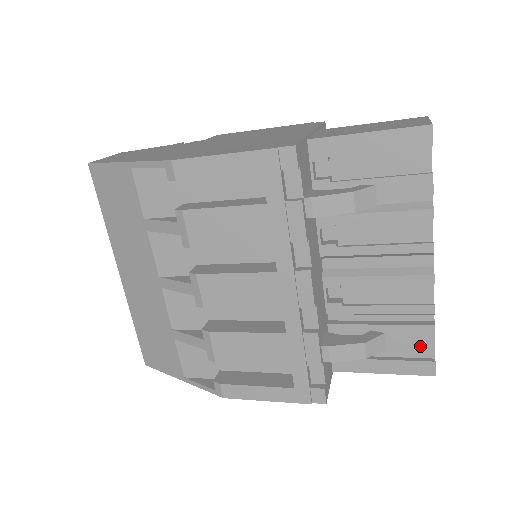
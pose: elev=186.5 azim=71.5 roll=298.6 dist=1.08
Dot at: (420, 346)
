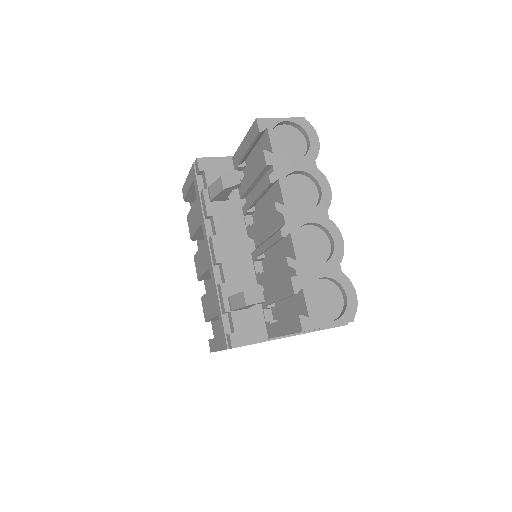
Dot at: (301, 305)
